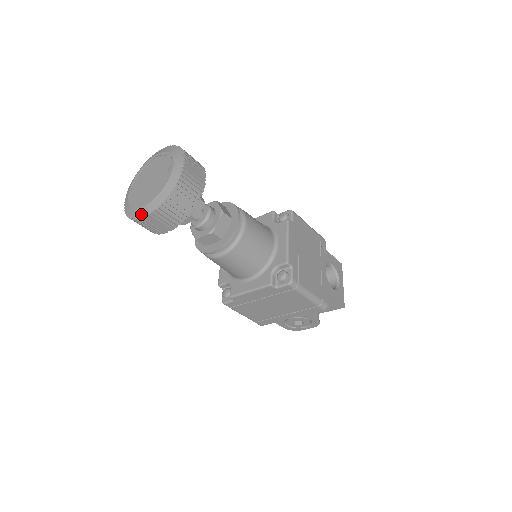
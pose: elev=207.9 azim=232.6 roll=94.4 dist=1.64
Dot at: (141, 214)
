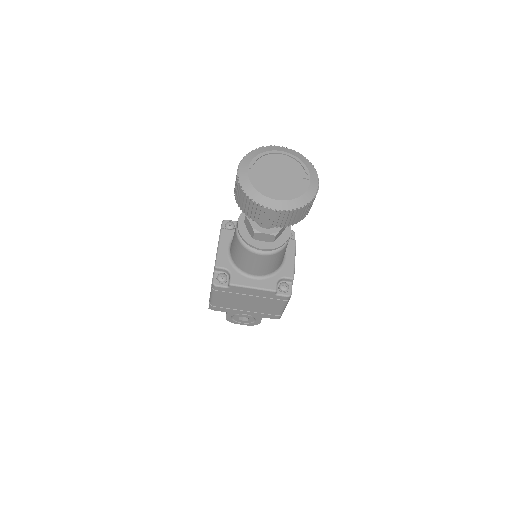
Dot at: (271, 205)
